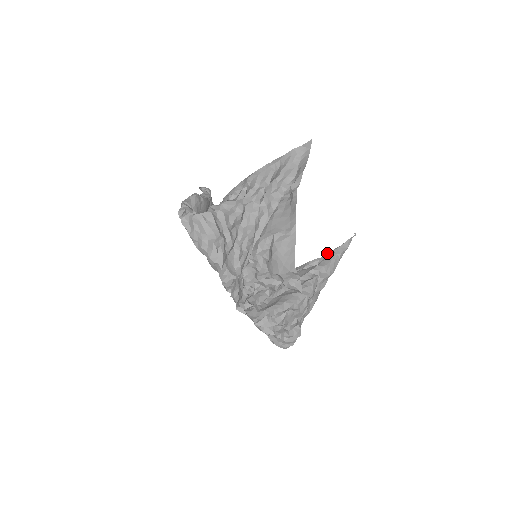
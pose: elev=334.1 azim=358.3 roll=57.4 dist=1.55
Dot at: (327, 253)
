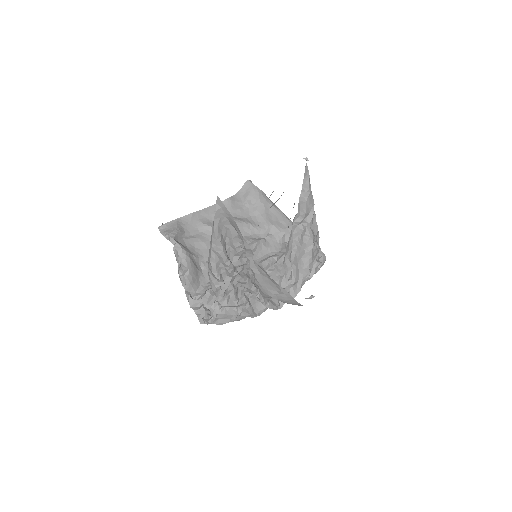
Dot at: occluded
